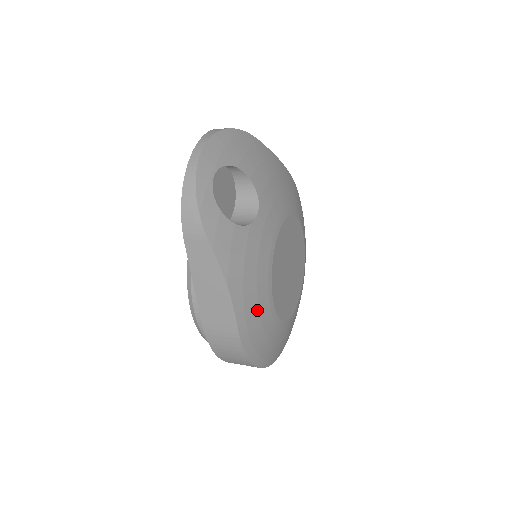
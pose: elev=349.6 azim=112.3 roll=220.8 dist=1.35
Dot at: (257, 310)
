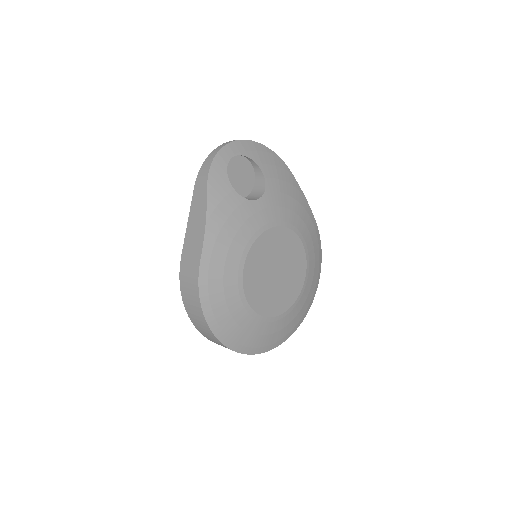
Dot at: (224, 263)
